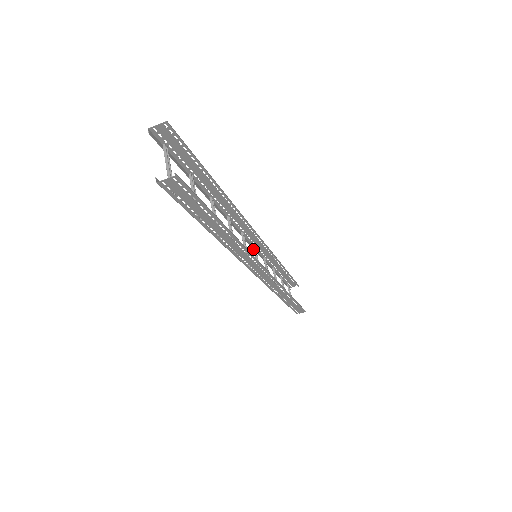
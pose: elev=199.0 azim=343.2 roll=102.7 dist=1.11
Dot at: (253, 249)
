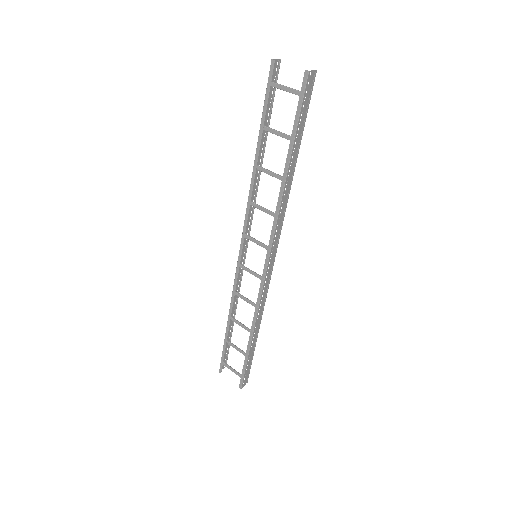
Dot at: (239, 265)
